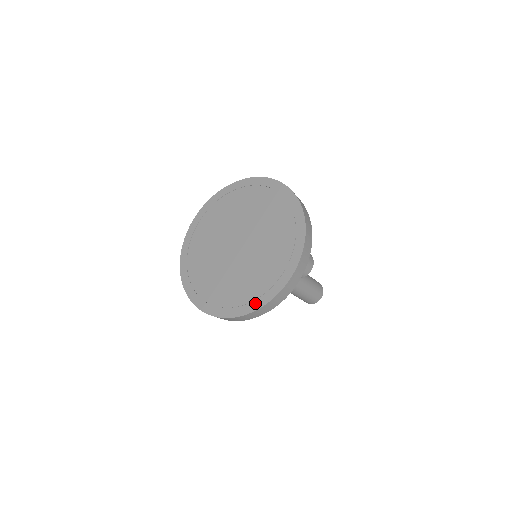
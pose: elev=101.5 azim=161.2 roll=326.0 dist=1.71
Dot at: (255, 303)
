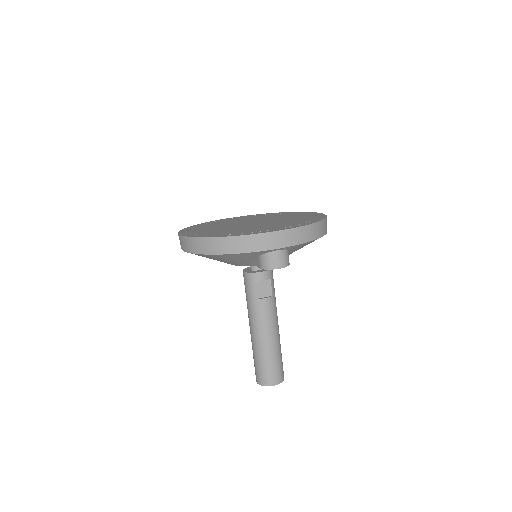
Dot at: (211, 235)
